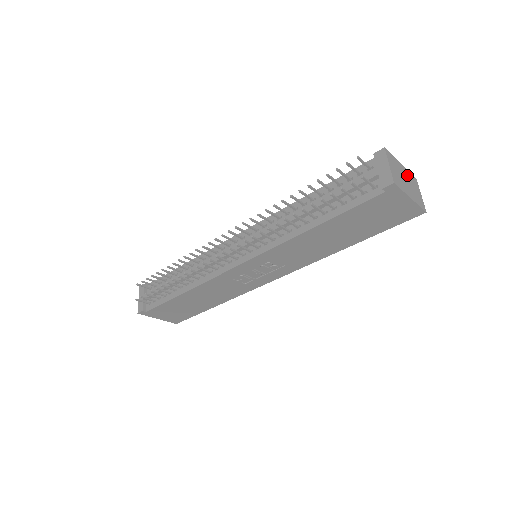
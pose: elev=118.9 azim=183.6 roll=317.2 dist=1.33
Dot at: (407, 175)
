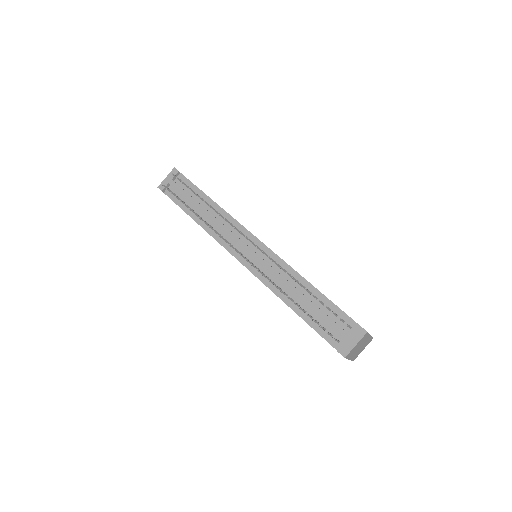
Dot at: (367, 341)
